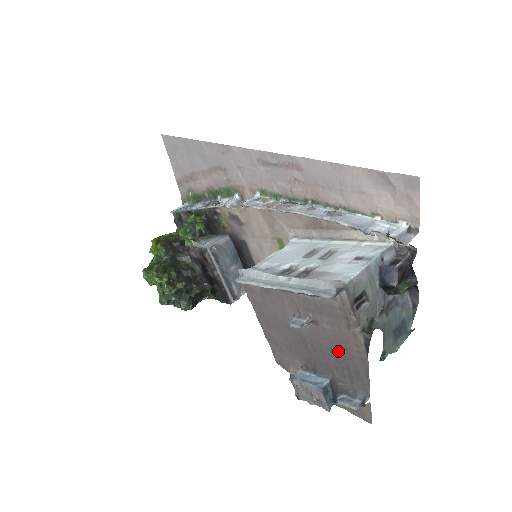
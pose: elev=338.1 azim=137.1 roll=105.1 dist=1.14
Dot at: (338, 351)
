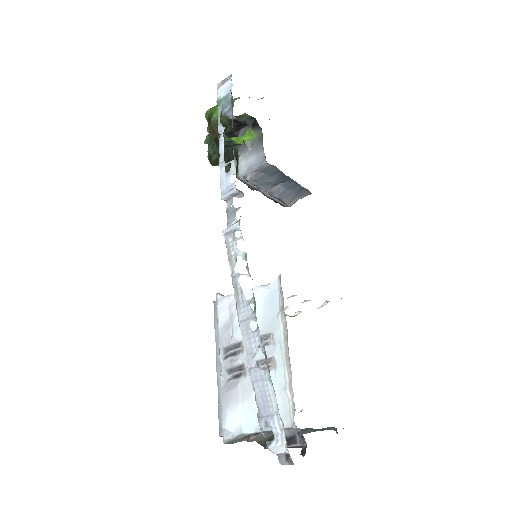
Dot at: occluded
